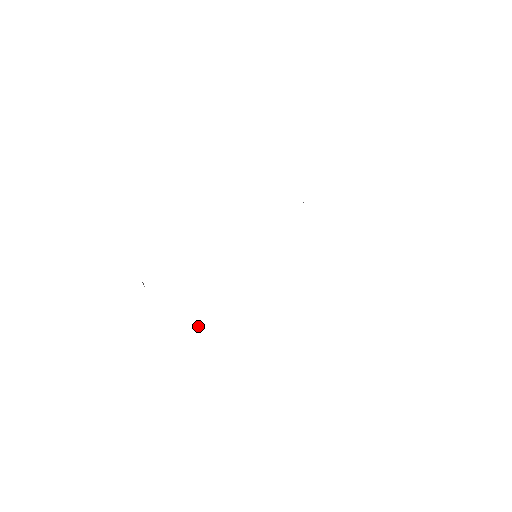
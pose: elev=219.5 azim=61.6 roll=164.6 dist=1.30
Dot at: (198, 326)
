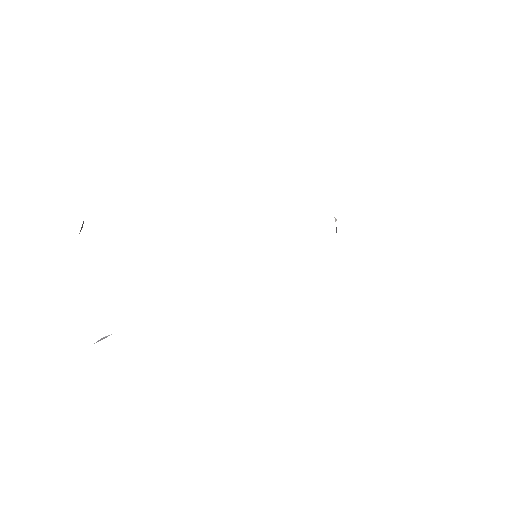
Dot at: (104, 337)
